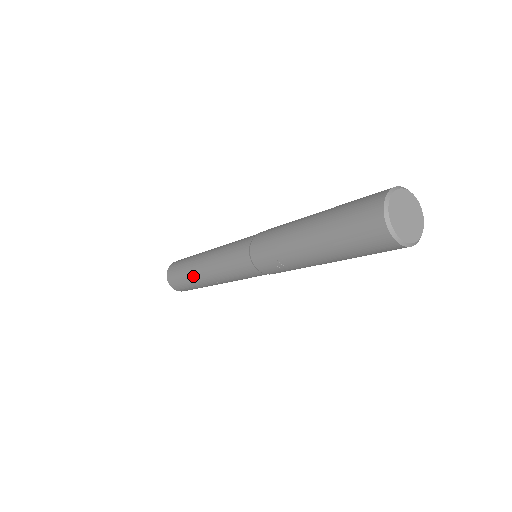
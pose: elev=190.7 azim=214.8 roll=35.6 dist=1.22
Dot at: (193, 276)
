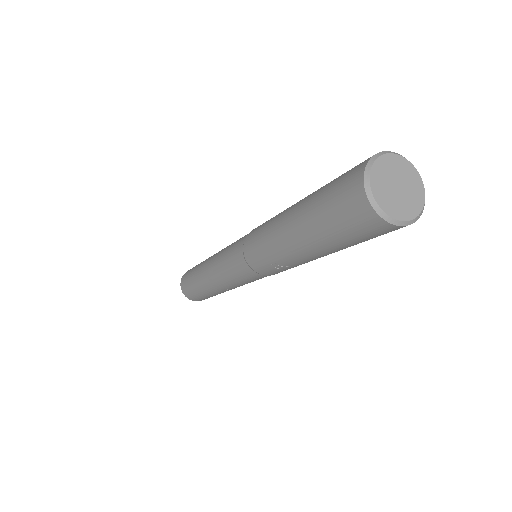
Dot at: (204, 288)
